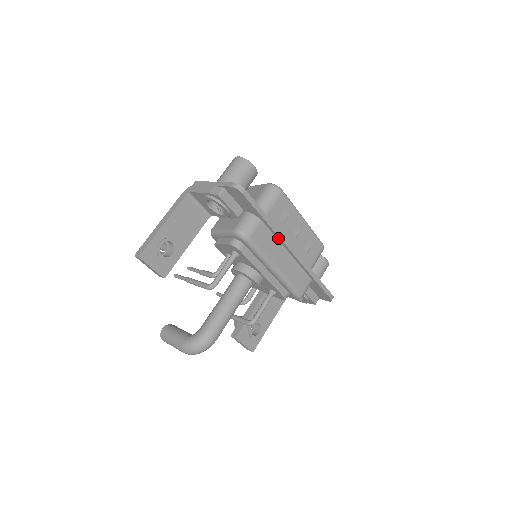
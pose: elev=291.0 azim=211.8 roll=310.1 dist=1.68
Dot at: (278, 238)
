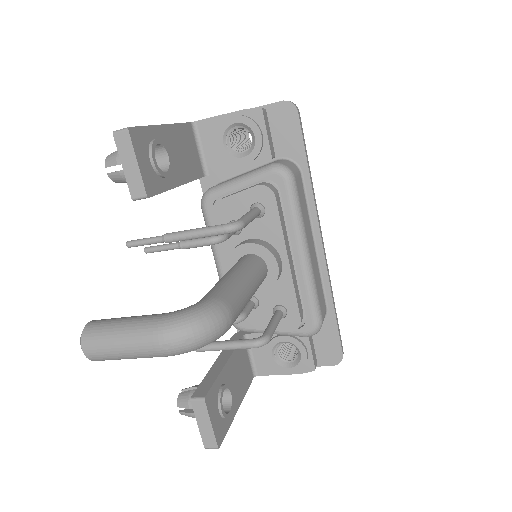
Dot at: (312, 210)
